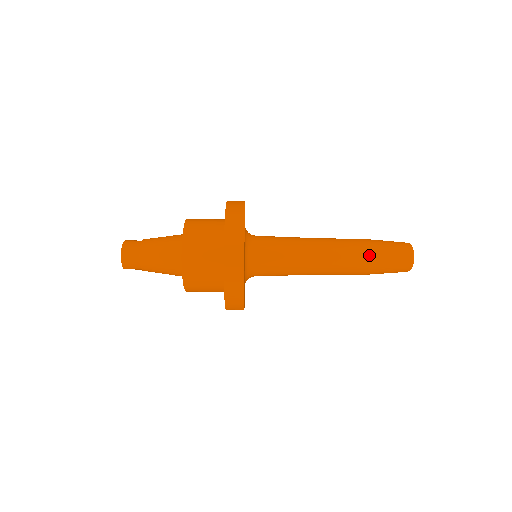
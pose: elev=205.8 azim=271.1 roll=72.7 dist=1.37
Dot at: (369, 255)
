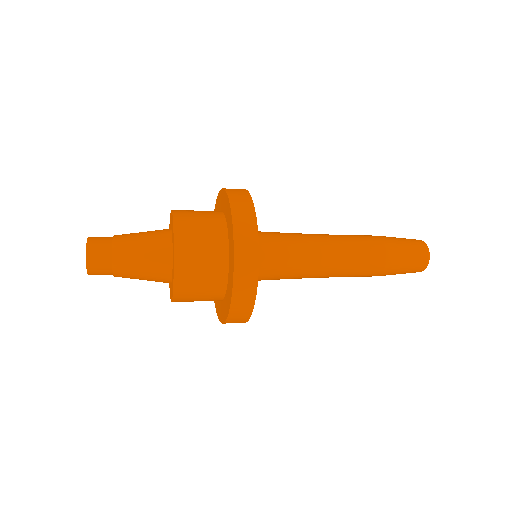
Dot at: (385, 248)
